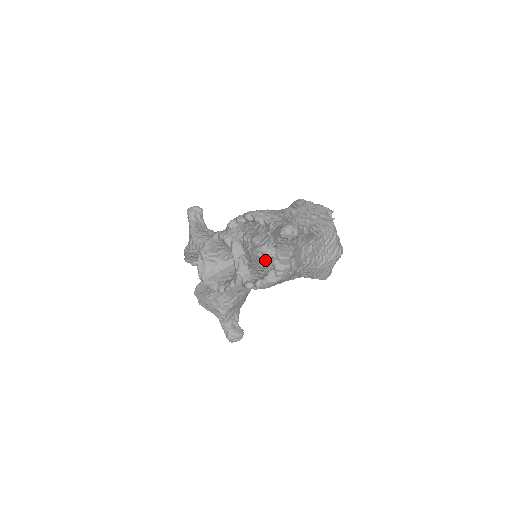
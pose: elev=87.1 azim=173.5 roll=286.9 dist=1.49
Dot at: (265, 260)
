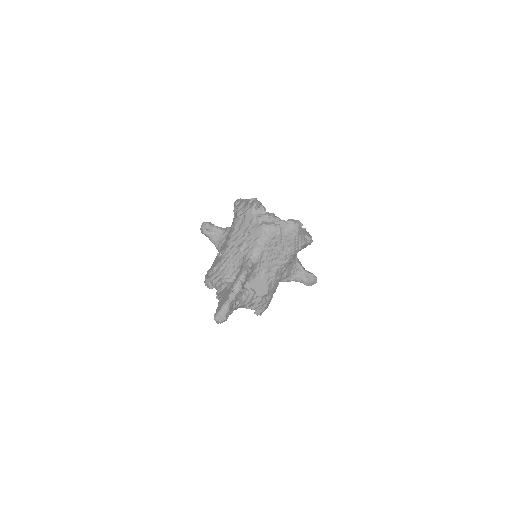
Dot at: occluded
